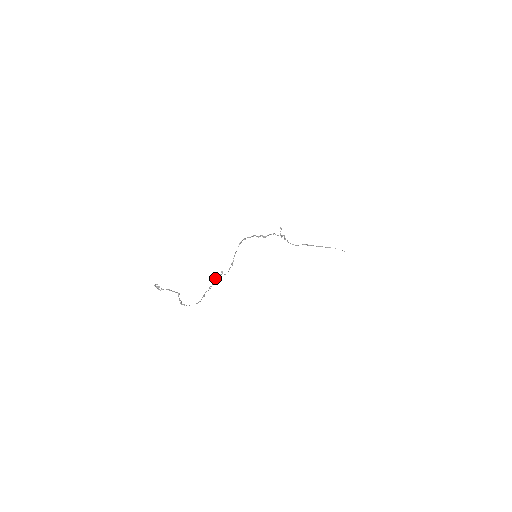
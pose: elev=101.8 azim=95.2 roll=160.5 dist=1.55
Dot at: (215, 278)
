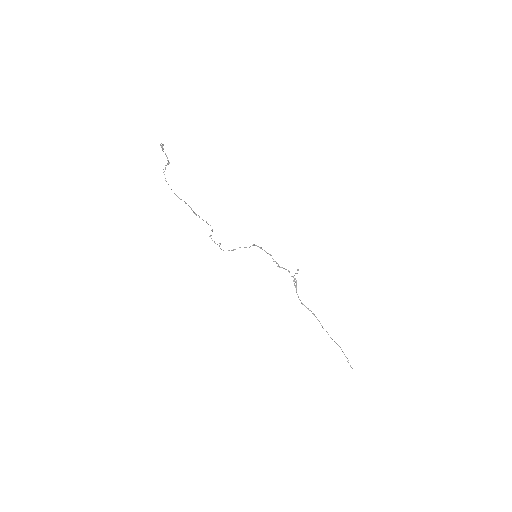
Dot at: (210, 236)
